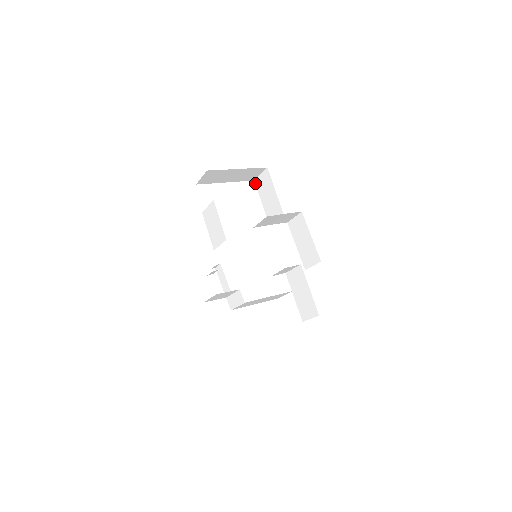
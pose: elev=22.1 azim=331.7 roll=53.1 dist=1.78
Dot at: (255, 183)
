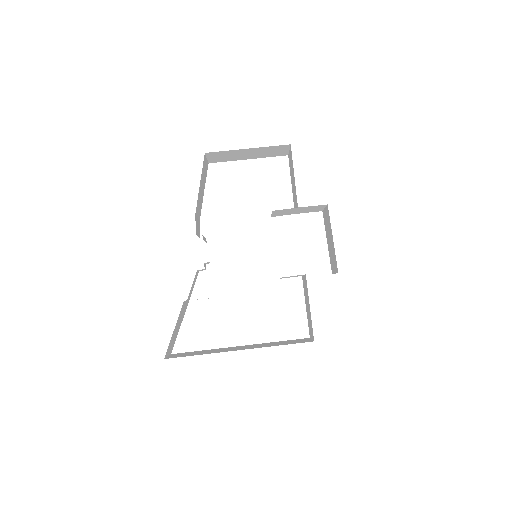
Dot at: occluded
